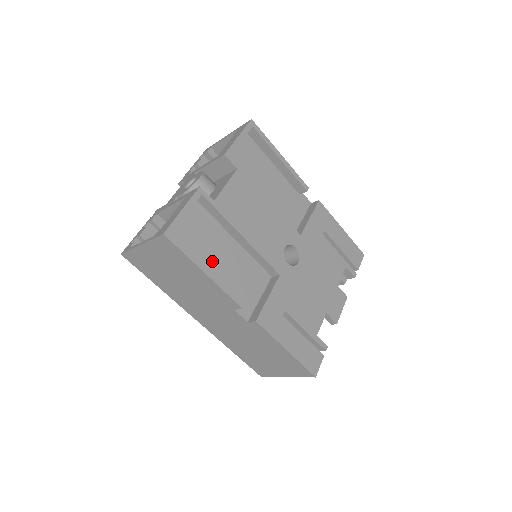
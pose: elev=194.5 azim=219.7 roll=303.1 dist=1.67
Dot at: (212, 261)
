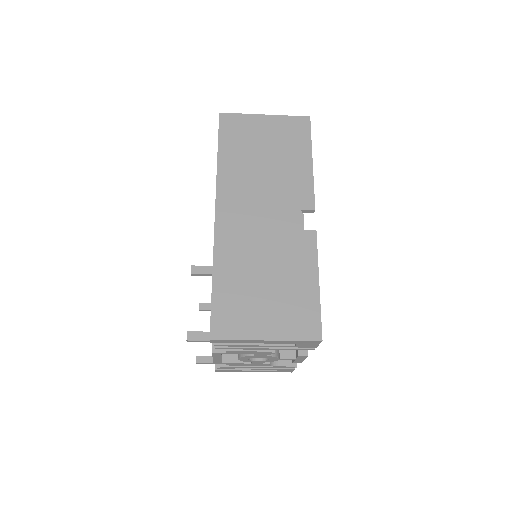
Dot at: occluded
